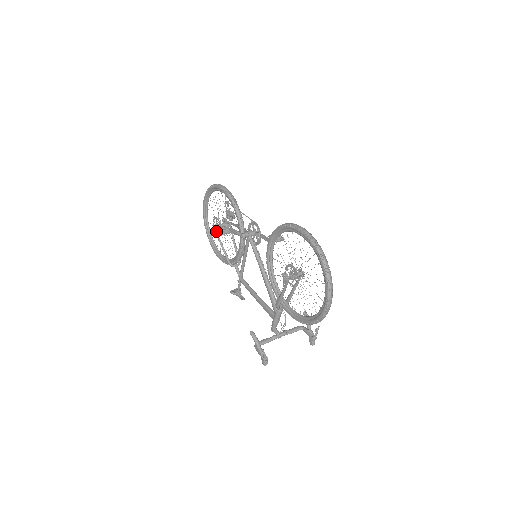
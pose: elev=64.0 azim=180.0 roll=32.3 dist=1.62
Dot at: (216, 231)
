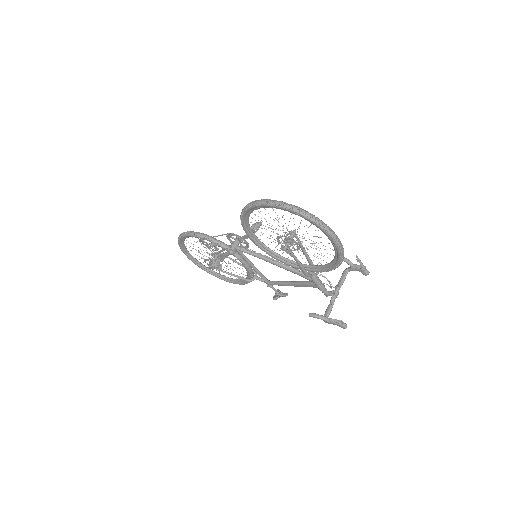
Dot at: occluded
